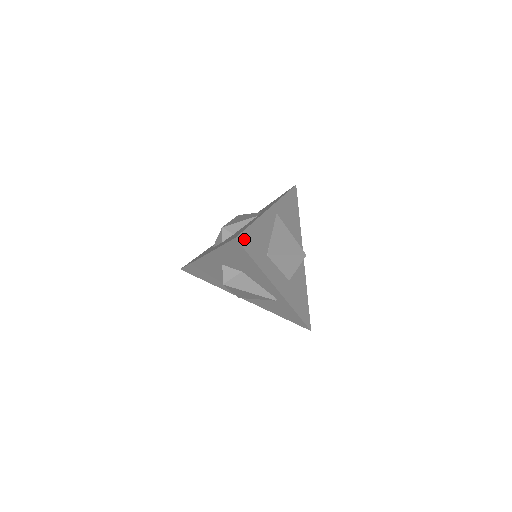
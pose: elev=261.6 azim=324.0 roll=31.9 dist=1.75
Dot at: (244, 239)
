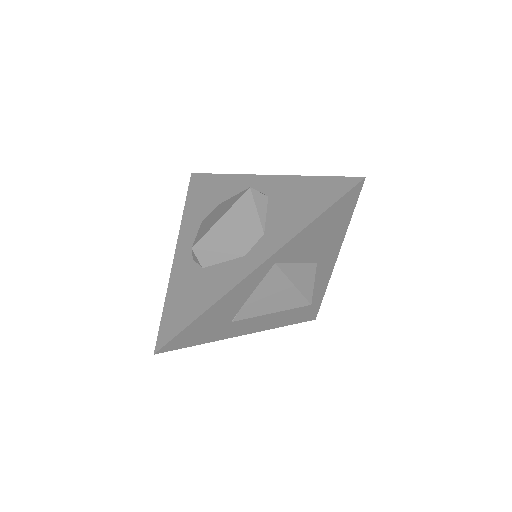
Dot at: (176, 342)
